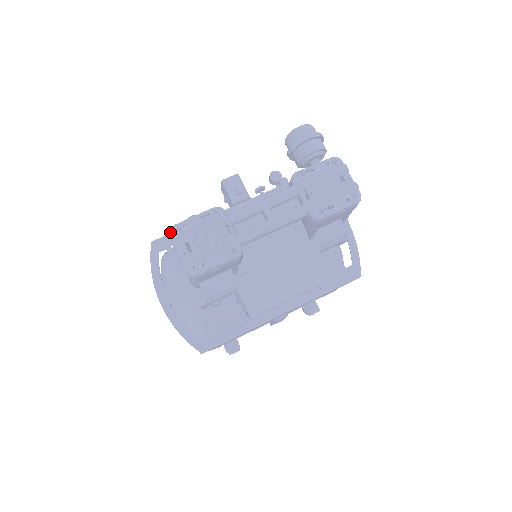
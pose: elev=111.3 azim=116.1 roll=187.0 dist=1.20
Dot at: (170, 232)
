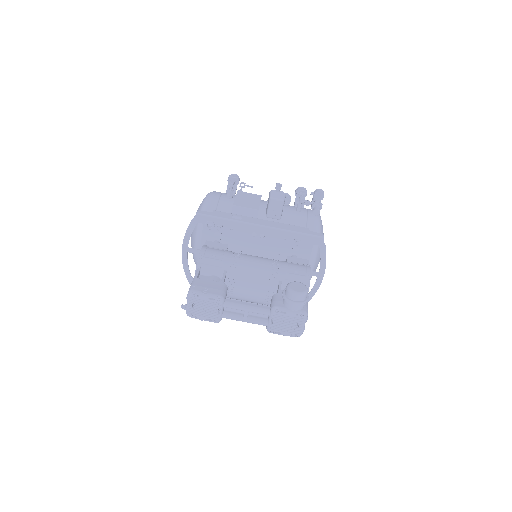
Dot at: (189, 293)
